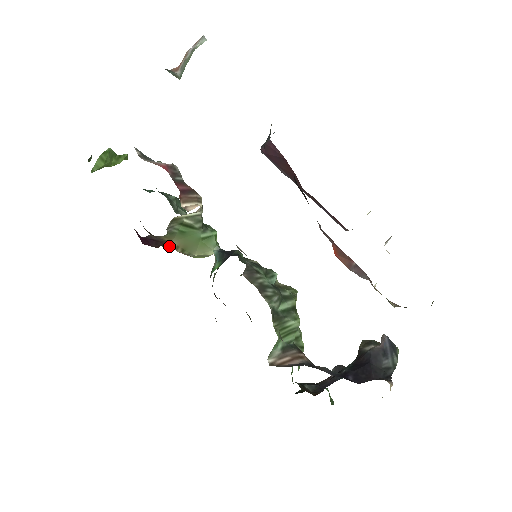
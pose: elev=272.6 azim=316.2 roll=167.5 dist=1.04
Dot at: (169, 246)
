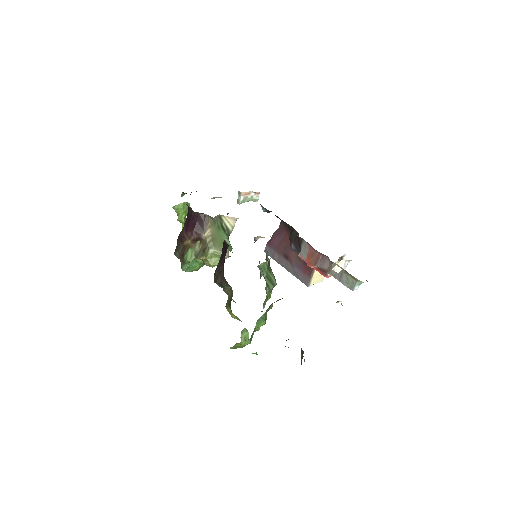
Dot at: (193, 252)
